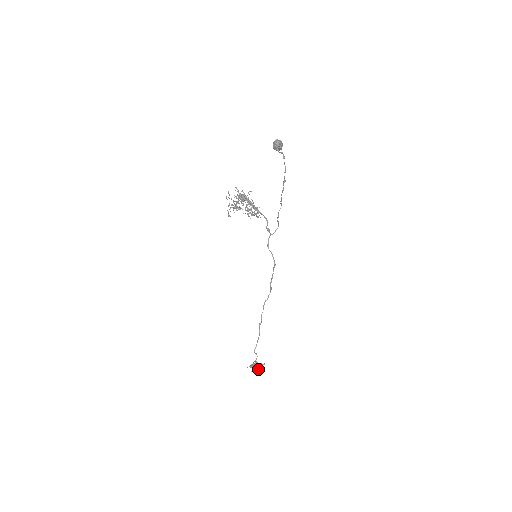
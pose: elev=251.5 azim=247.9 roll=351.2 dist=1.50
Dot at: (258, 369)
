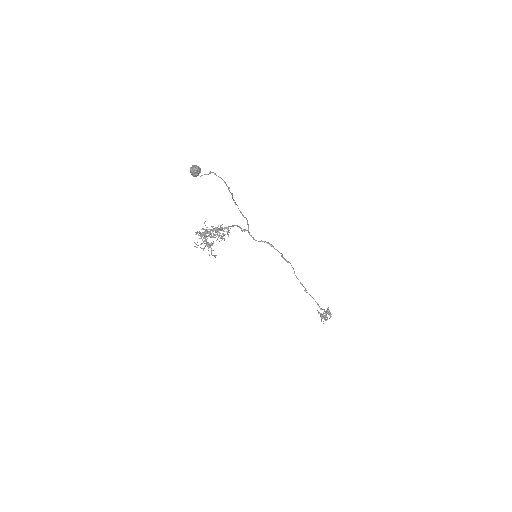
Dot at: (331, 316)
